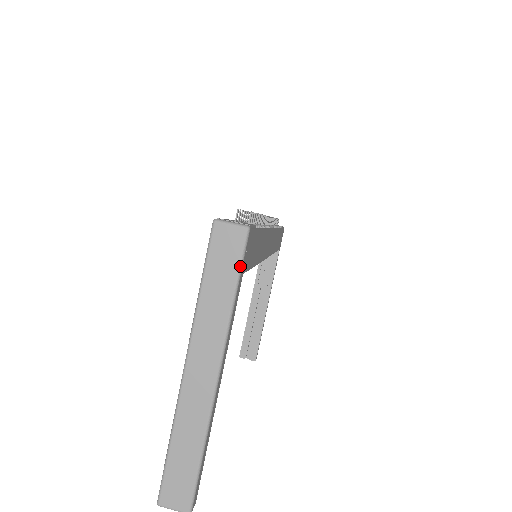
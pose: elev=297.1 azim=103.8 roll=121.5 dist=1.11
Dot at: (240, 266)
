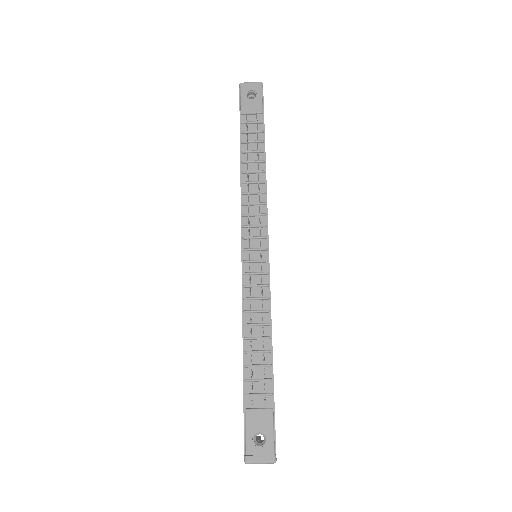
Dot at: occluded
